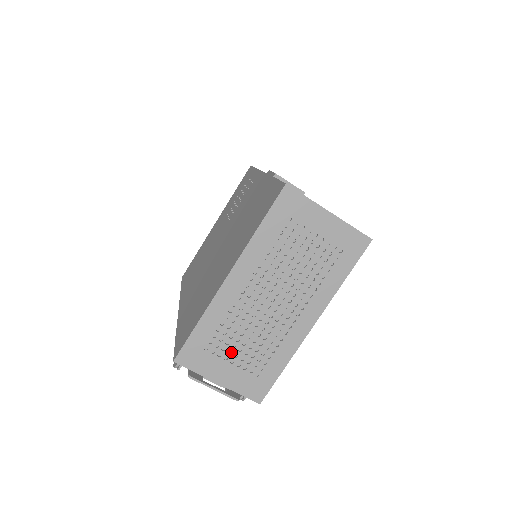
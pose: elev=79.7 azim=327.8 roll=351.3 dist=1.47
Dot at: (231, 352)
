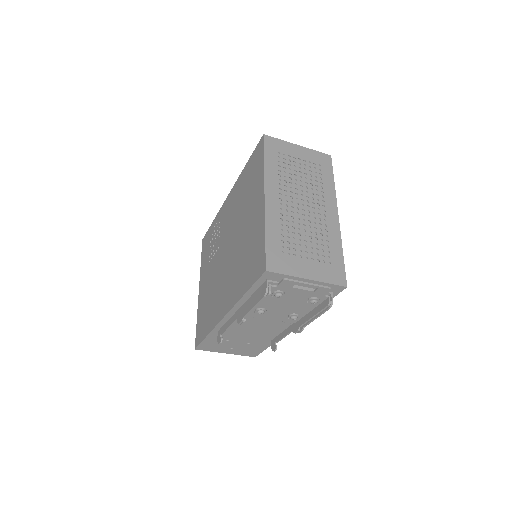
Dot at: (301, 252)
